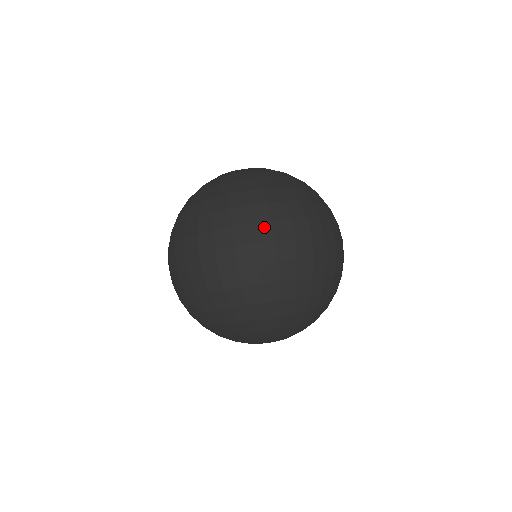
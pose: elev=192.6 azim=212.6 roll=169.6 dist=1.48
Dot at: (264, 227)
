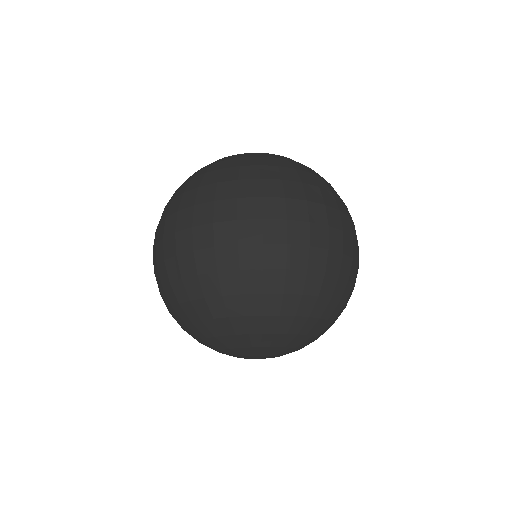
Dot at: (346, 219)
